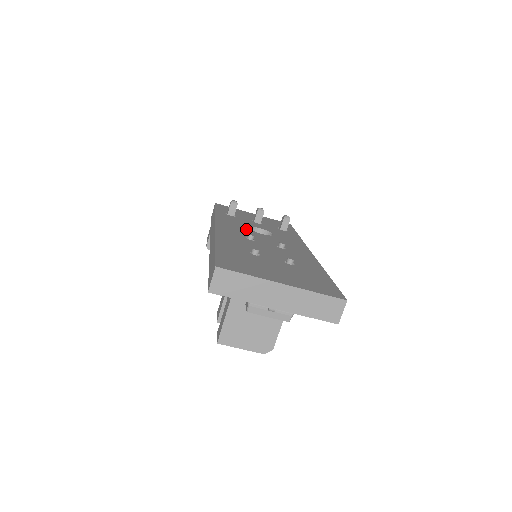
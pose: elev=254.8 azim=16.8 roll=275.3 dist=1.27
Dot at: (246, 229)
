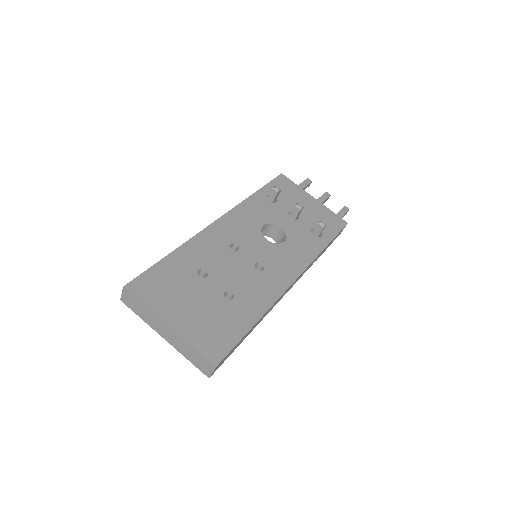
Dot at: (255, 228)
